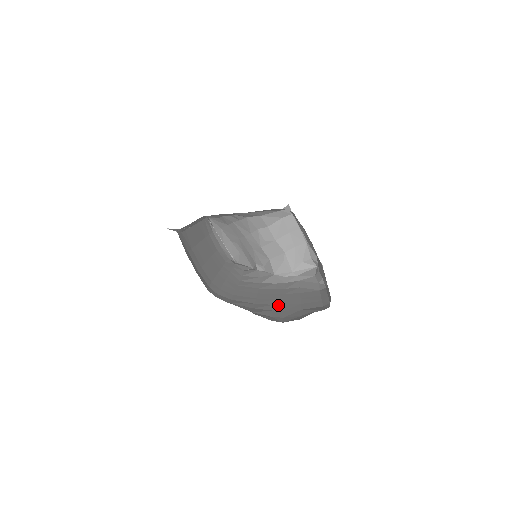
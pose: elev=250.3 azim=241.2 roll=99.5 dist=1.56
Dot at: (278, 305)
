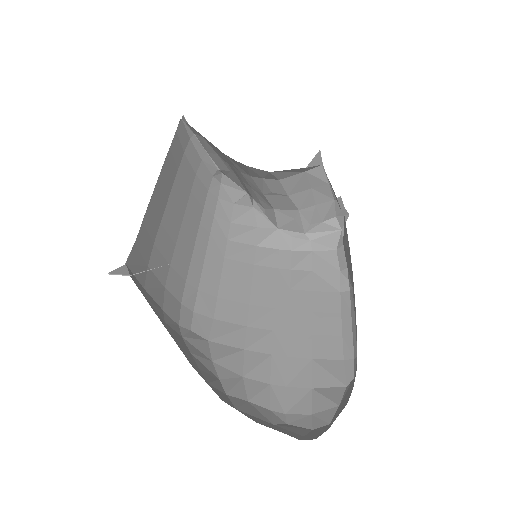
Dot at: (280, 334)
